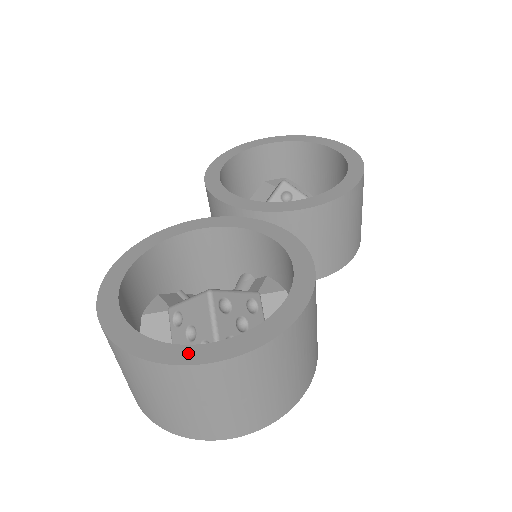
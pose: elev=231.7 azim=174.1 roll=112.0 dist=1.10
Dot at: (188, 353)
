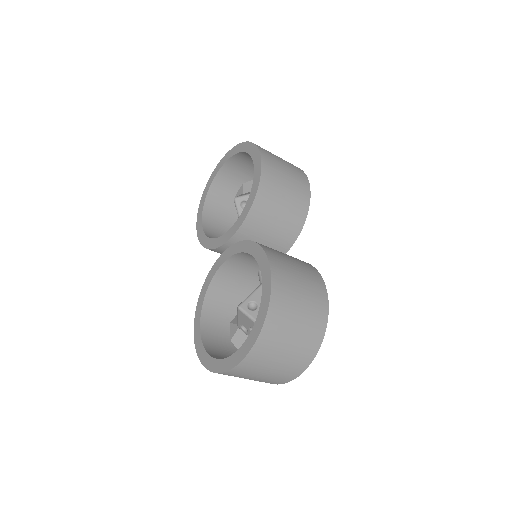
Dot at: (241, 352)
